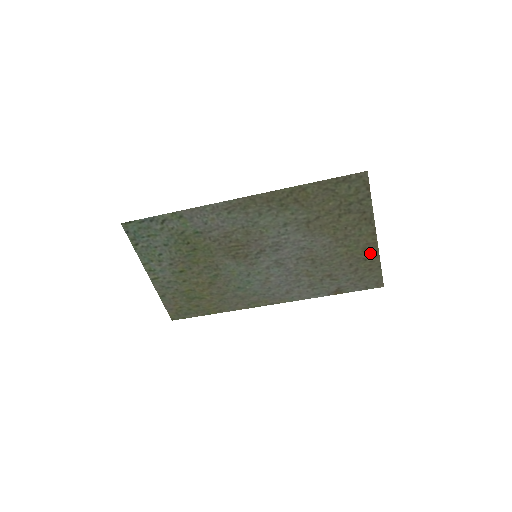
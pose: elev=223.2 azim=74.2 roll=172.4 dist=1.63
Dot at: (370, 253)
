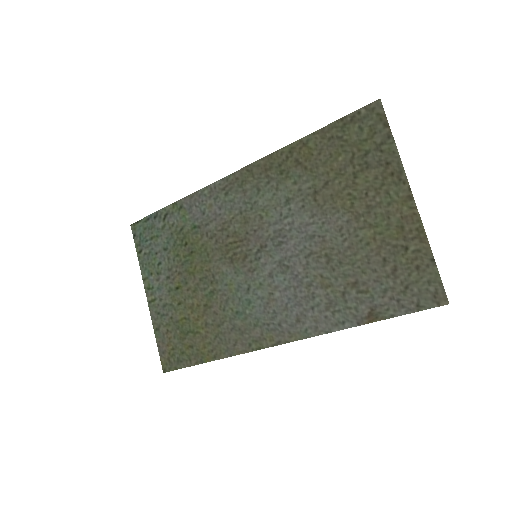
Dot at: (411, 235)
